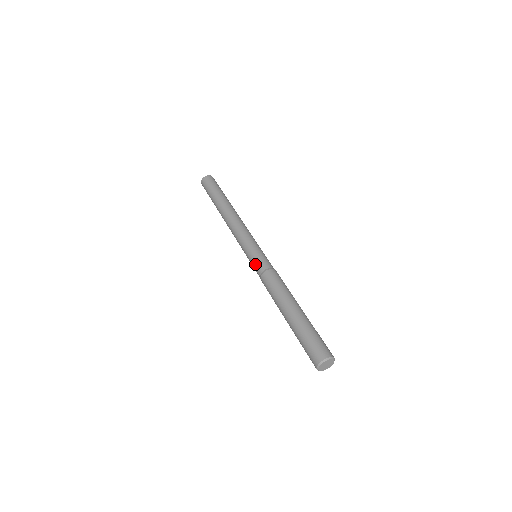
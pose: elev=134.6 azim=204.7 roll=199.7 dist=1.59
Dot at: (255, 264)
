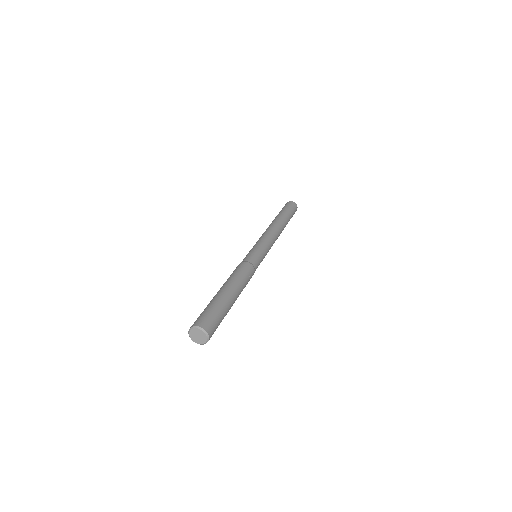
Dot at: (250, 254)
